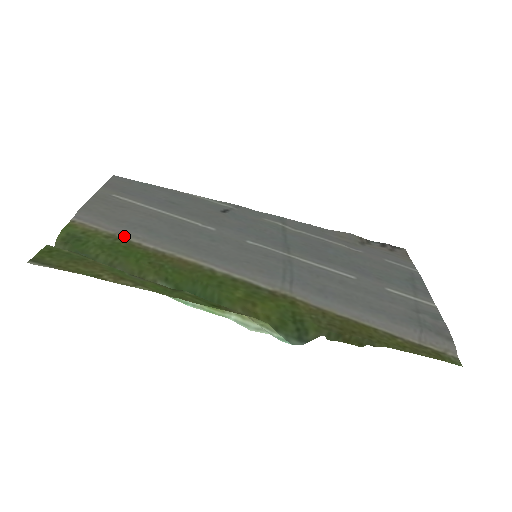
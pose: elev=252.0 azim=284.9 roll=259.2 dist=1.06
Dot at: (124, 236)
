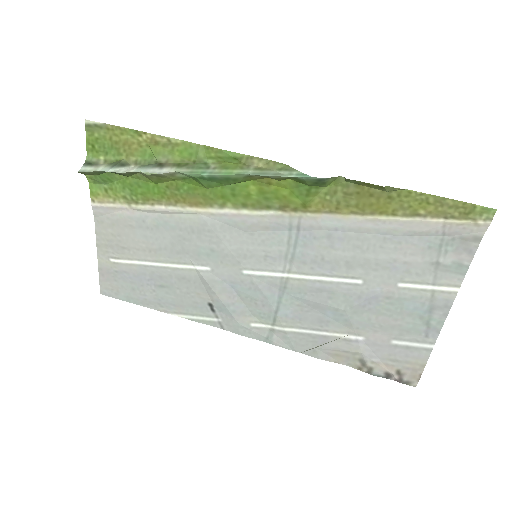
Dot at: (138, 207)
